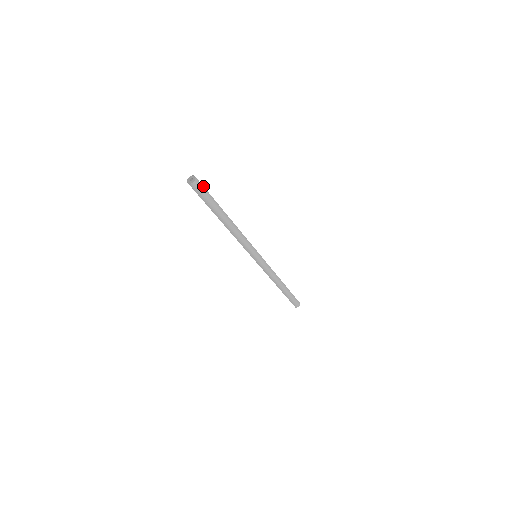
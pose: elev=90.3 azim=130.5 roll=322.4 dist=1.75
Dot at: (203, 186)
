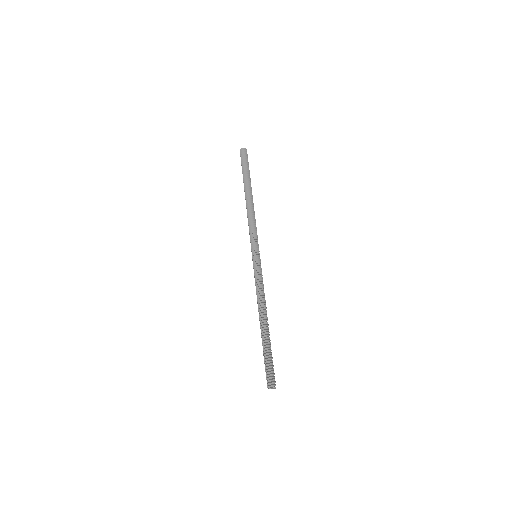
Dot at: occluded
